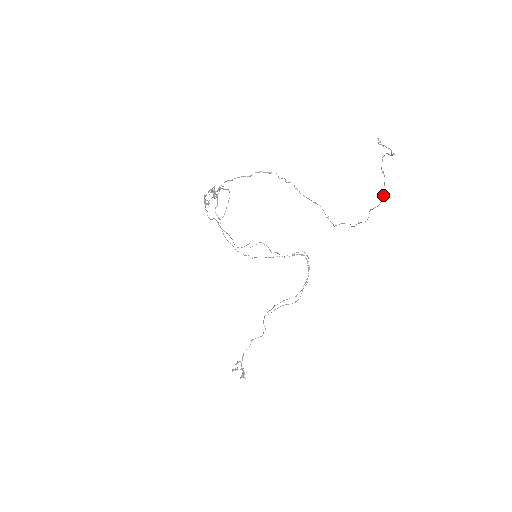
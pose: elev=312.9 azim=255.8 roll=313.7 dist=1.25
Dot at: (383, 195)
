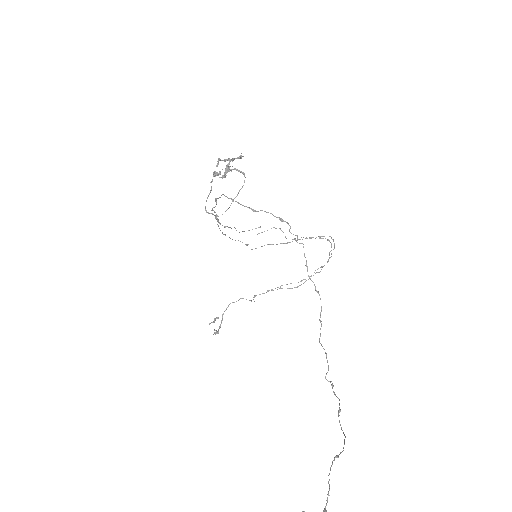
Dot at: (345, 437)
